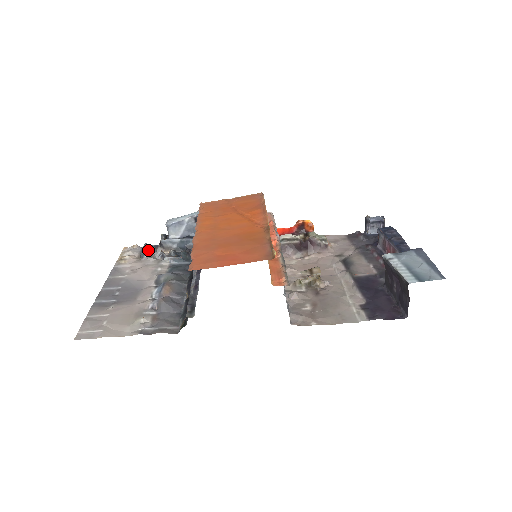
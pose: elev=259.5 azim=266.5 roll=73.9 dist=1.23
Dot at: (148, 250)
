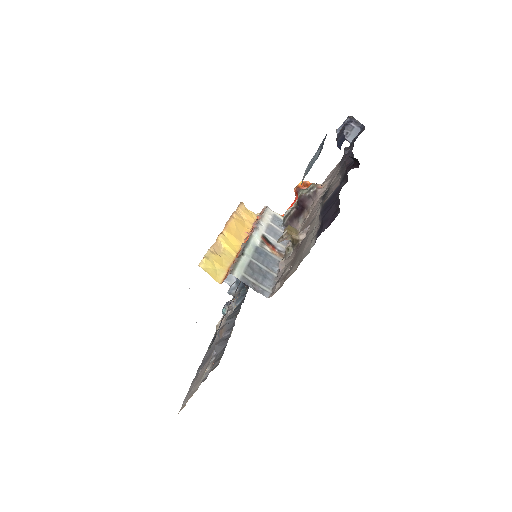
Dot at: (227, 307)
